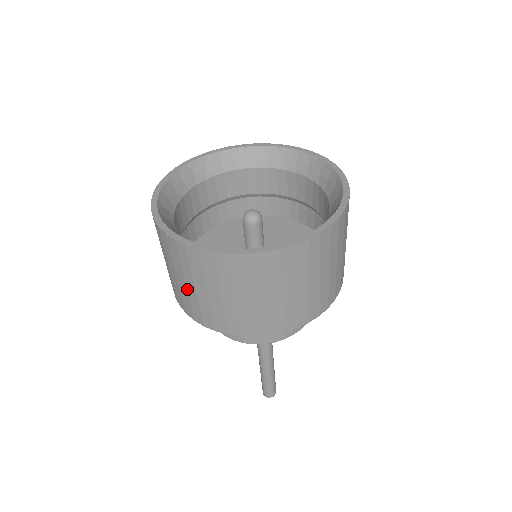
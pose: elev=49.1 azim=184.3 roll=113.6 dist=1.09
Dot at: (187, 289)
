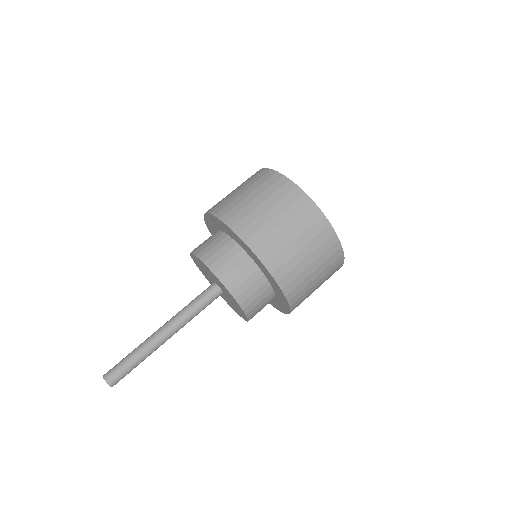
Dot at: (264, 213)
